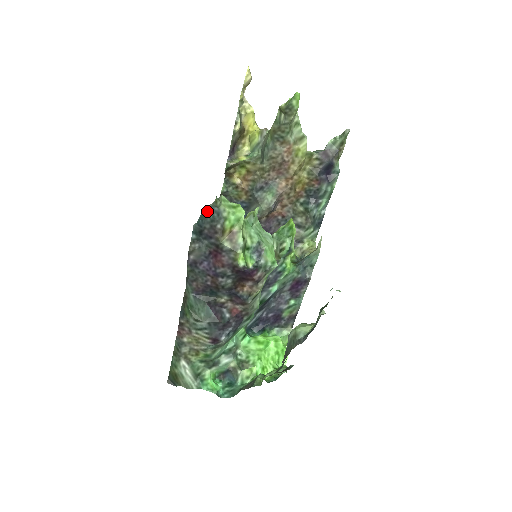
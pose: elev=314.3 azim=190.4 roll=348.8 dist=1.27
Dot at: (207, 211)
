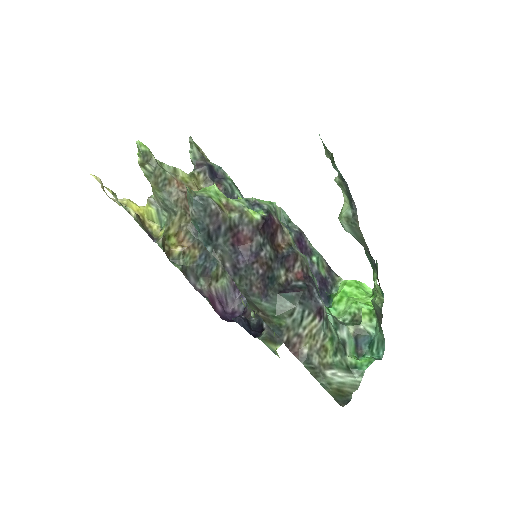
Dot at: (193, 211)
